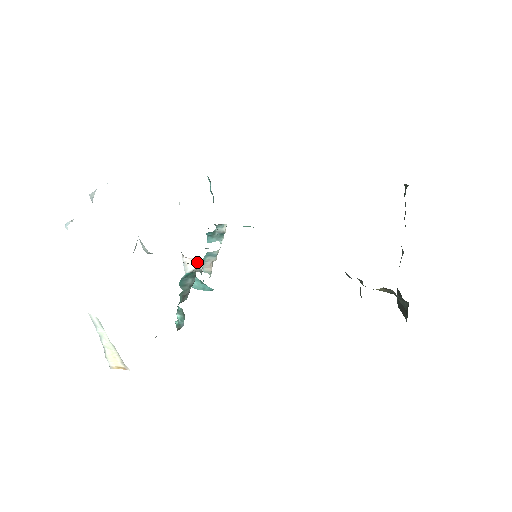
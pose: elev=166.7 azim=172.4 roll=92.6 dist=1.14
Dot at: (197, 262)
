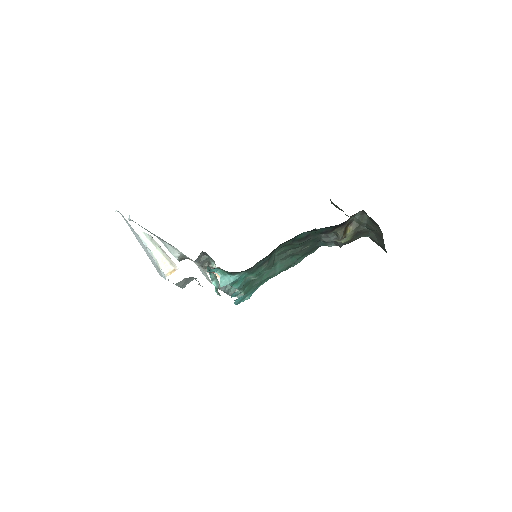
Dot at: (219, 276)
